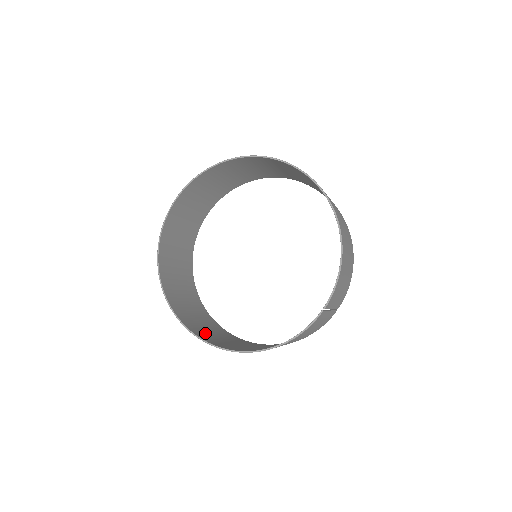
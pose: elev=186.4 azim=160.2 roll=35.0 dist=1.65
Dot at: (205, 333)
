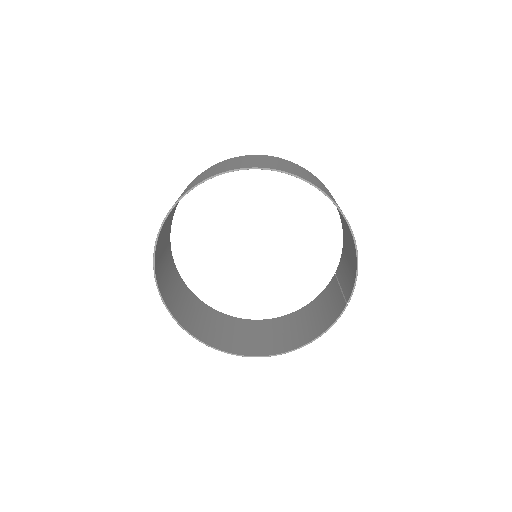
Dot at: (228, 341)
